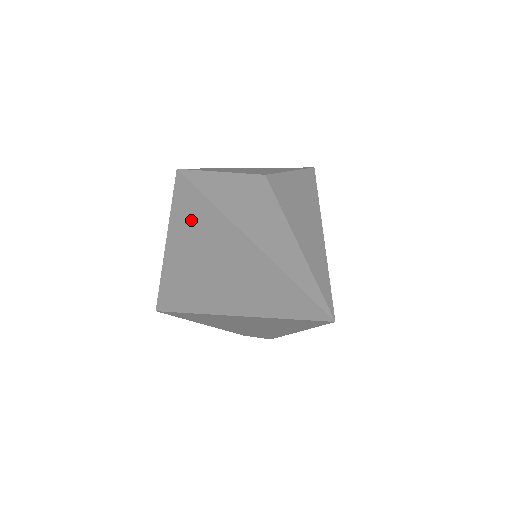
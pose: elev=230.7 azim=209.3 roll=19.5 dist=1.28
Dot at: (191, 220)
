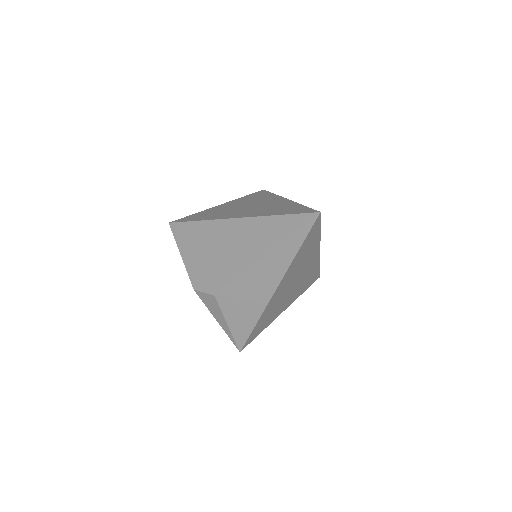
Dot at: (252, 199)
